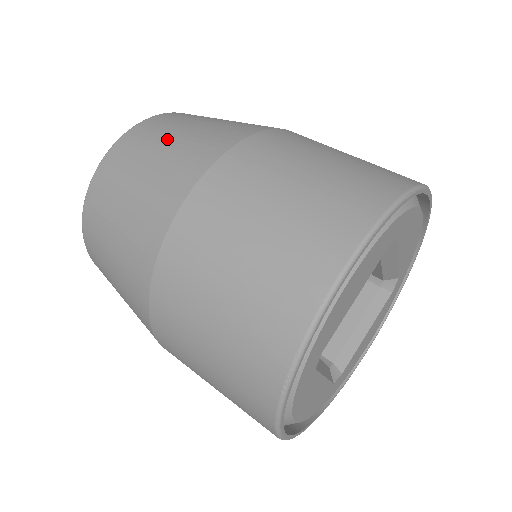
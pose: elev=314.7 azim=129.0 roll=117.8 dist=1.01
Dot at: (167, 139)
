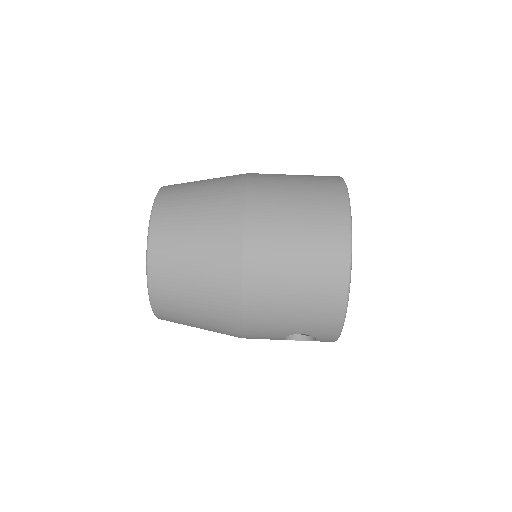
Dot at: (194, 201)
